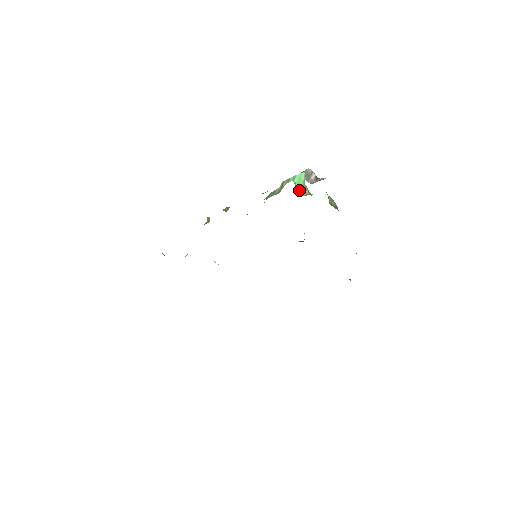
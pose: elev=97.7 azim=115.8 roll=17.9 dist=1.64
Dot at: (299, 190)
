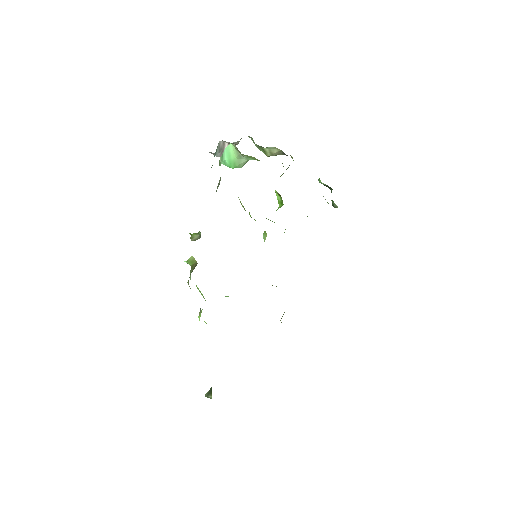
Dot at: (233, 166)
